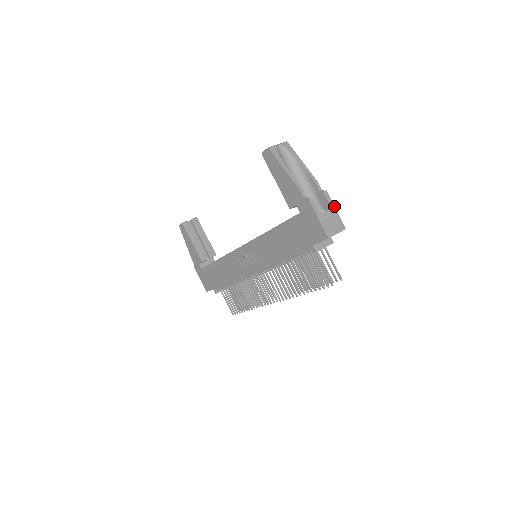
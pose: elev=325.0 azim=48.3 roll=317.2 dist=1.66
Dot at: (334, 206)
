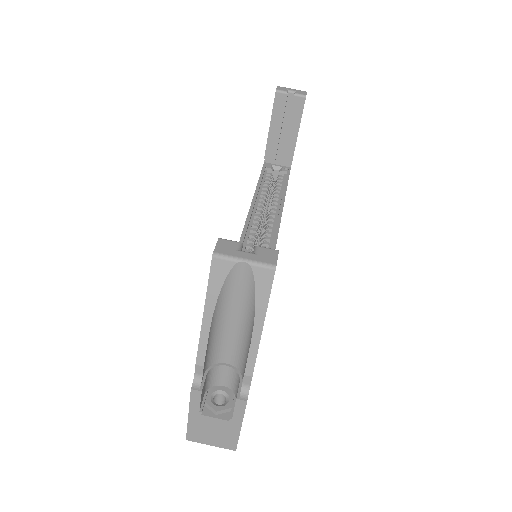
Dot at: (241, 422)
